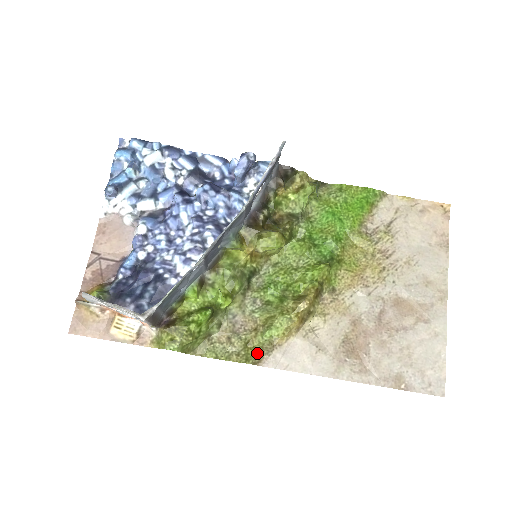
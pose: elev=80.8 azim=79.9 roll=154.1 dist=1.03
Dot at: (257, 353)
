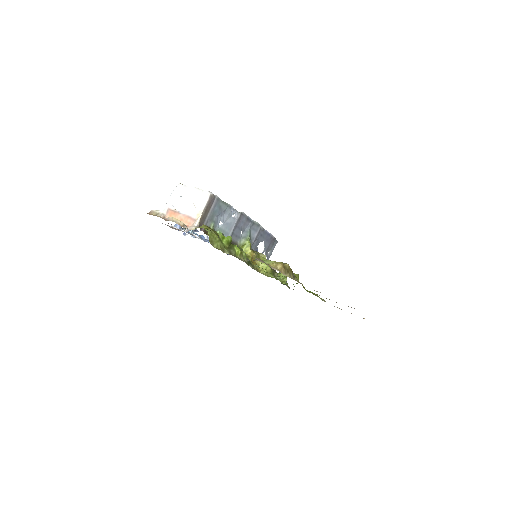
Dot at: occluded
